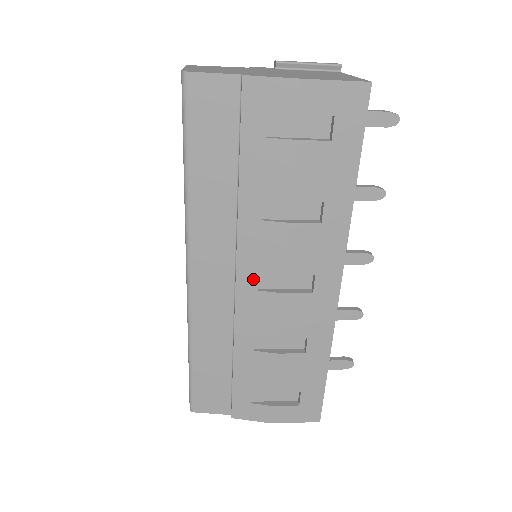
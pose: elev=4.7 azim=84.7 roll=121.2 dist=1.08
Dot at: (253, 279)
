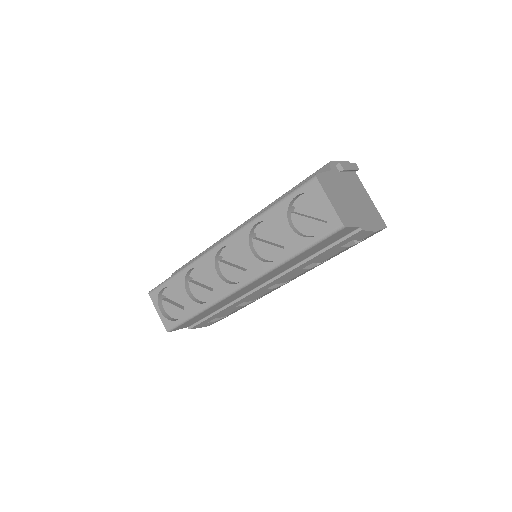
Dot at: (270, 286)
